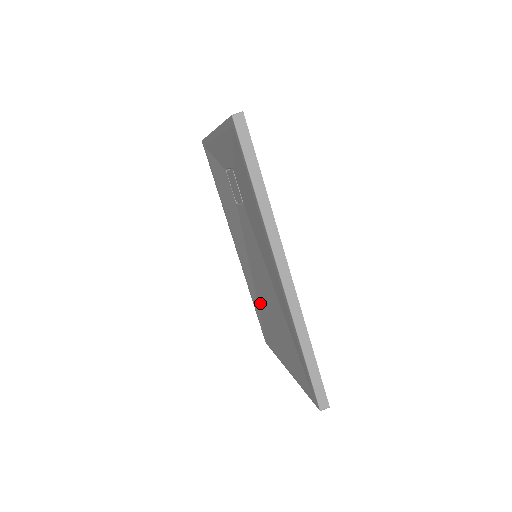
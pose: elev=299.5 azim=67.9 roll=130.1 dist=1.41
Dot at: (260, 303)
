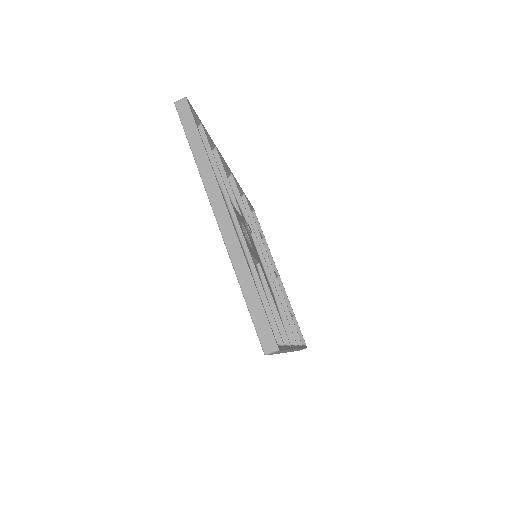
Dot at: occluded
